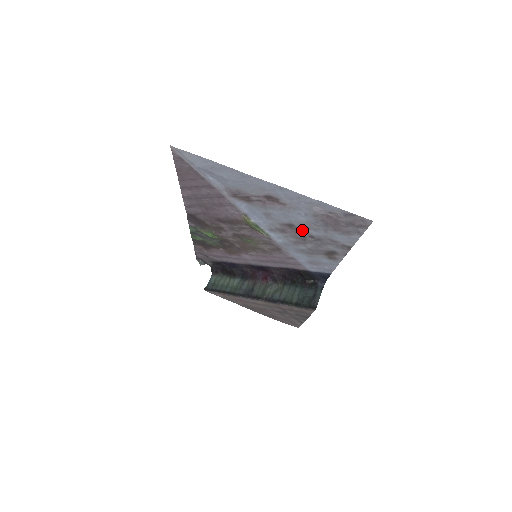
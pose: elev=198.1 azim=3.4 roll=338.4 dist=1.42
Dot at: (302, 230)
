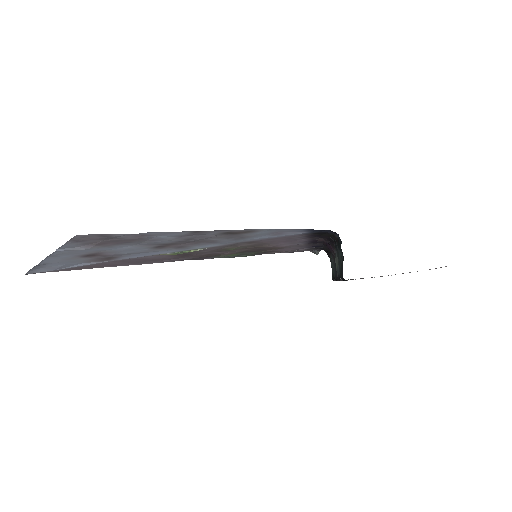
Dot at: (167, 244)
